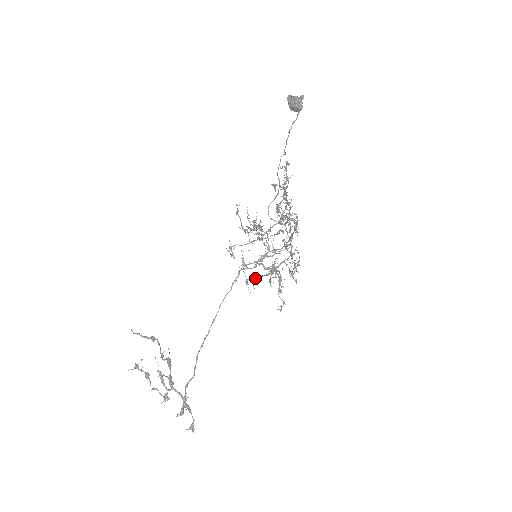
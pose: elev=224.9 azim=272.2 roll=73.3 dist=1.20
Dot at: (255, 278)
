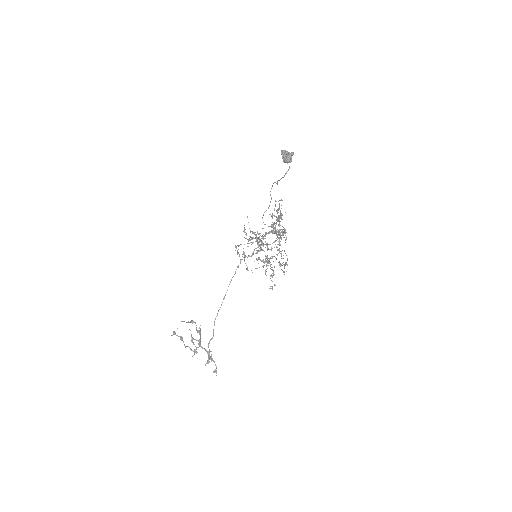
Dot at: occluded
